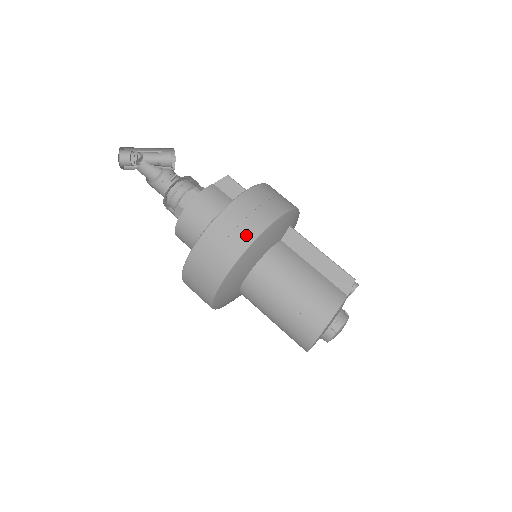
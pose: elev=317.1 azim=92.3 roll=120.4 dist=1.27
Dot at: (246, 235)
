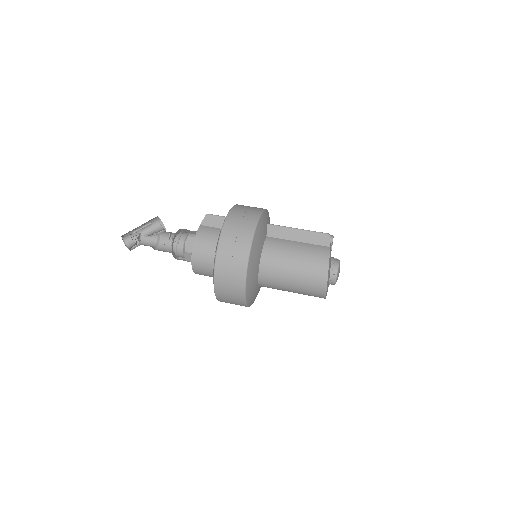
Dot at: (244, 246)
